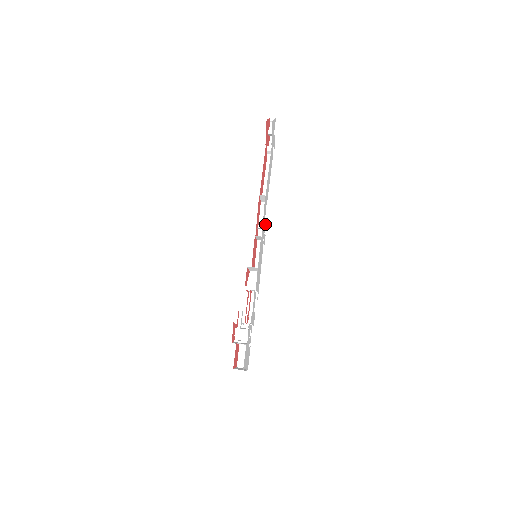
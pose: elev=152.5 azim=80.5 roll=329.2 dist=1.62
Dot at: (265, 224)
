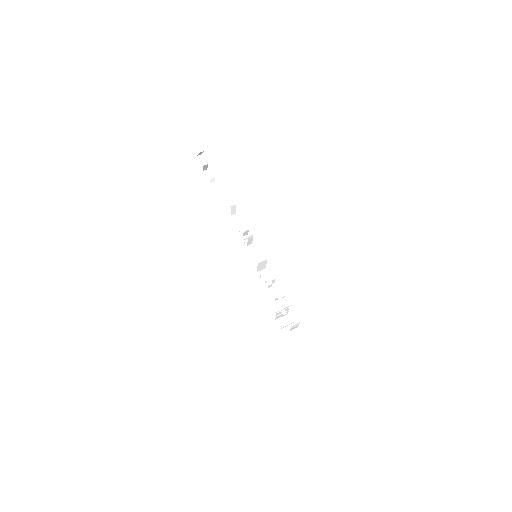
Dot at: occluded
